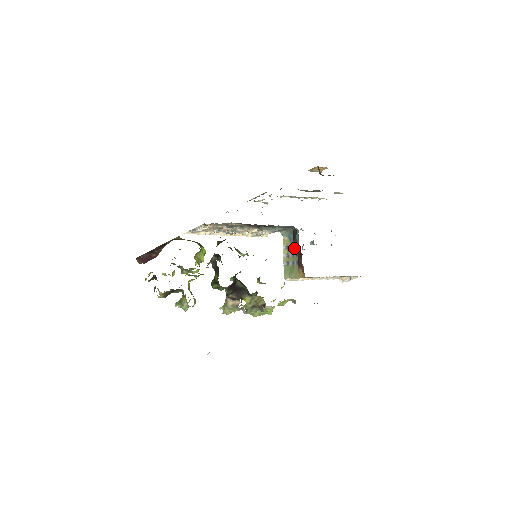
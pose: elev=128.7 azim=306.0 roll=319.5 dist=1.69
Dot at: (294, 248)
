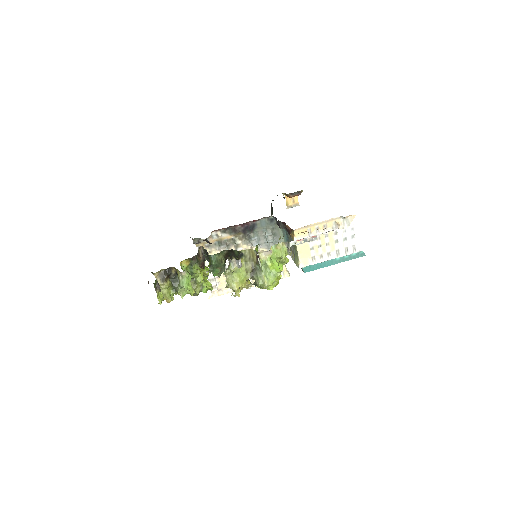
Dot at: (289, 238)
